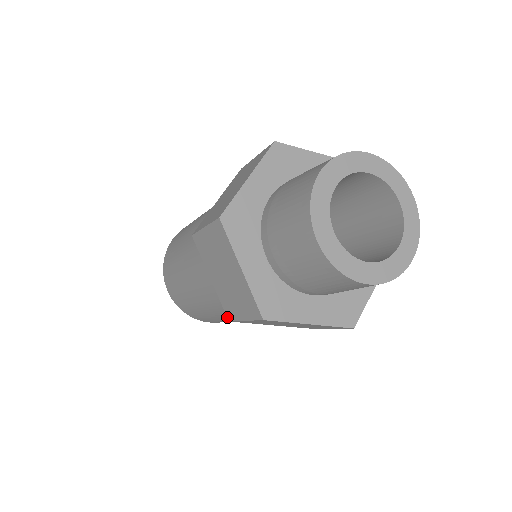
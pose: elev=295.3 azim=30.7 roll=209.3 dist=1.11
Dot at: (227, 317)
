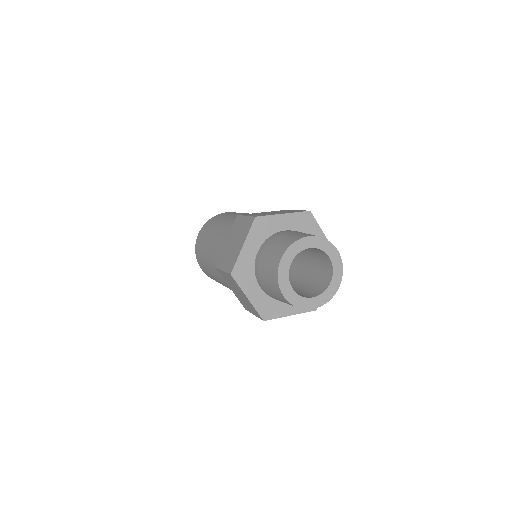
Dot at: (216, 264)
